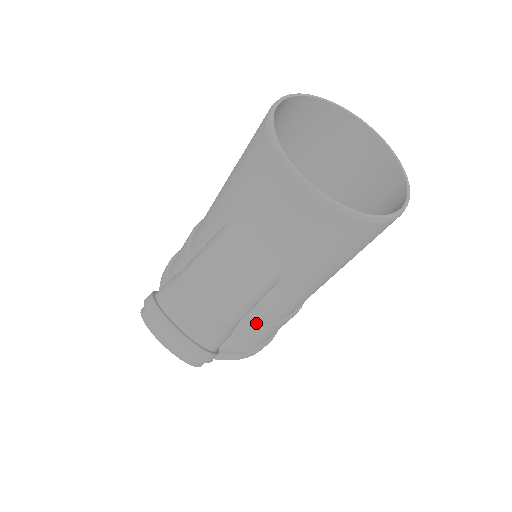
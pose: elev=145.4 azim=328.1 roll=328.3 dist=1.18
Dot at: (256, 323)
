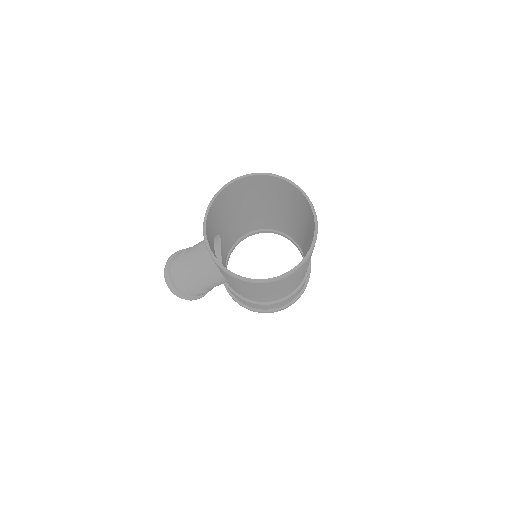
Dot at: (237, 295)
